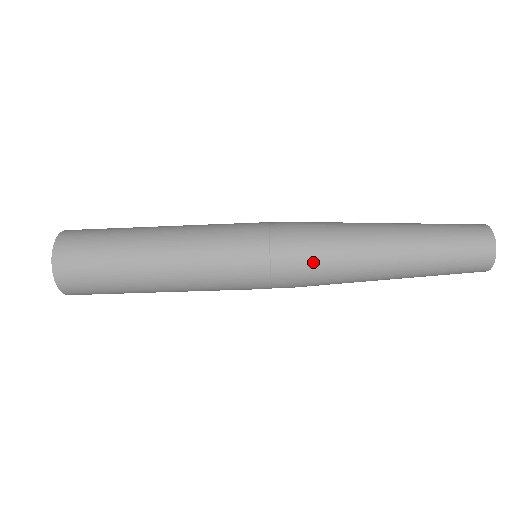
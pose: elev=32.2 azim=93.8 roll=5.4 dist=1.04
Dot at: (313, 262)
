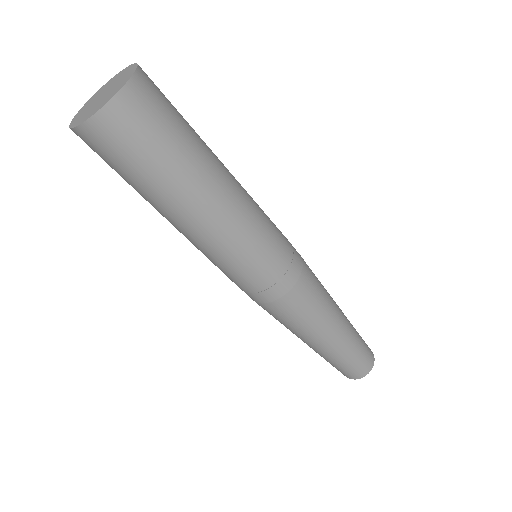
Dot at: (297, 306)
